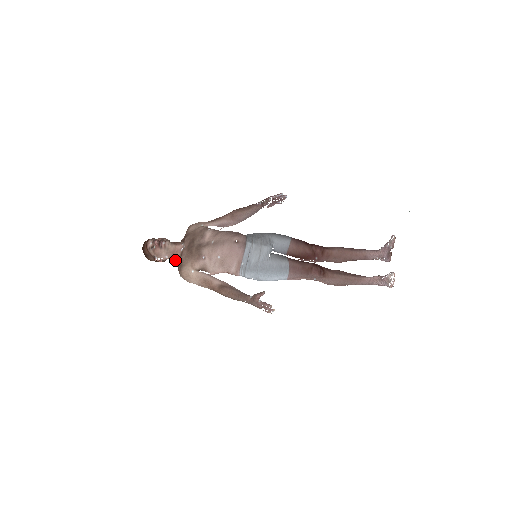
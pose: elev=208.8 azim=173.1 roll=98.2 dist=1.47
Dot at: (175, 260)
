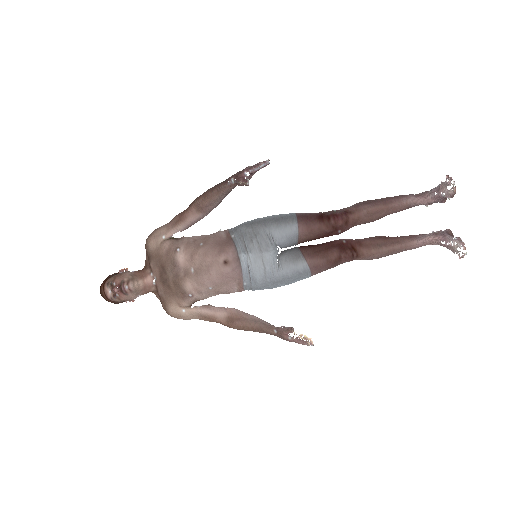
Dot at: occluded
